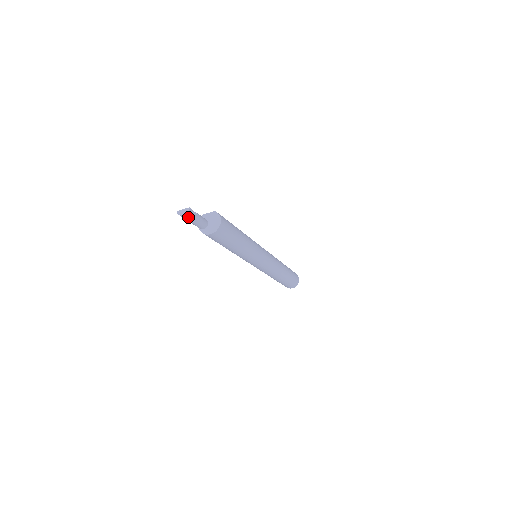
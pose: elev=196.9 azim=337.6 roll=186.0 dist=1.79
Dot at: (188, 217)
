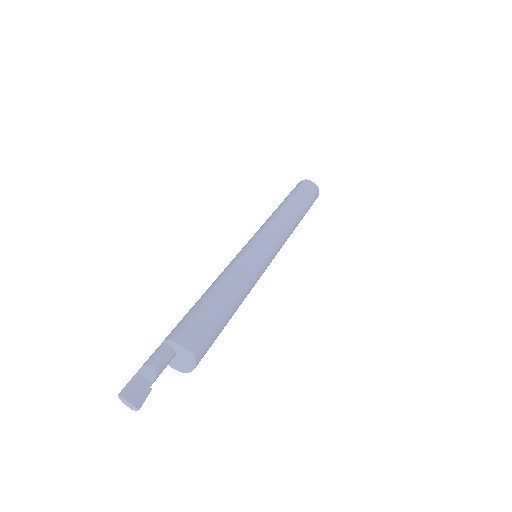
Dot at: (136, 397)
